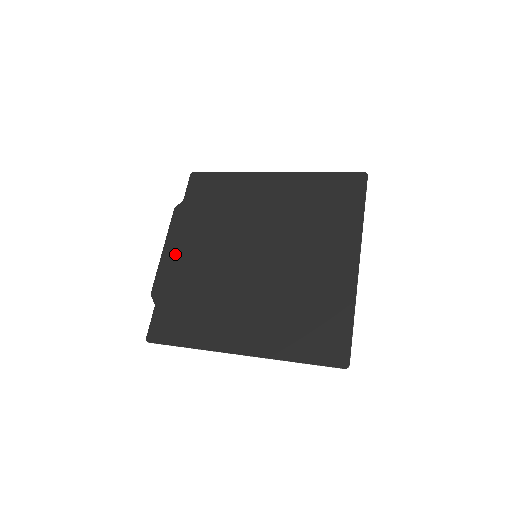
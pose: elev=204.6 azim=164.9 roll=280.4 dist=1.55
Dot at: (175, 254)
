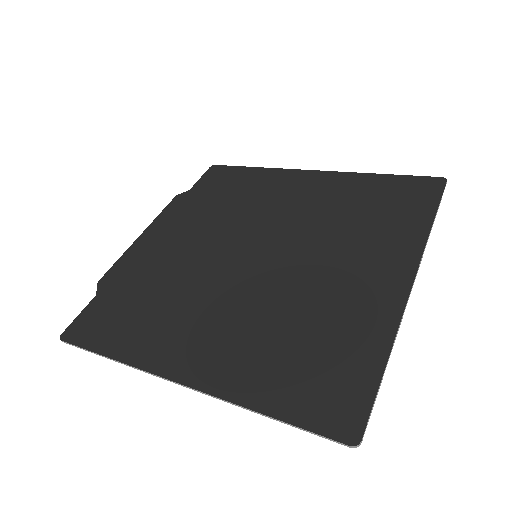
Dot at: (152, 241)
